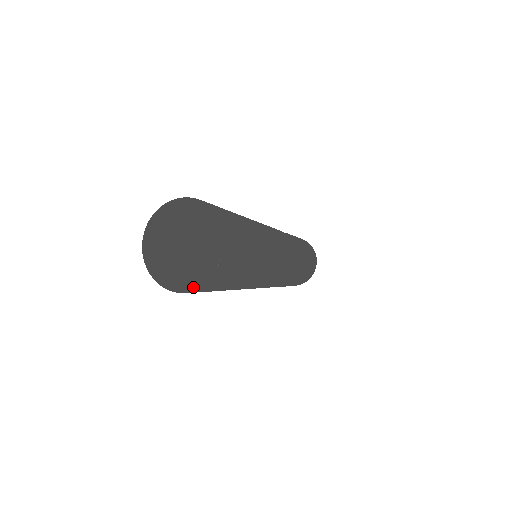
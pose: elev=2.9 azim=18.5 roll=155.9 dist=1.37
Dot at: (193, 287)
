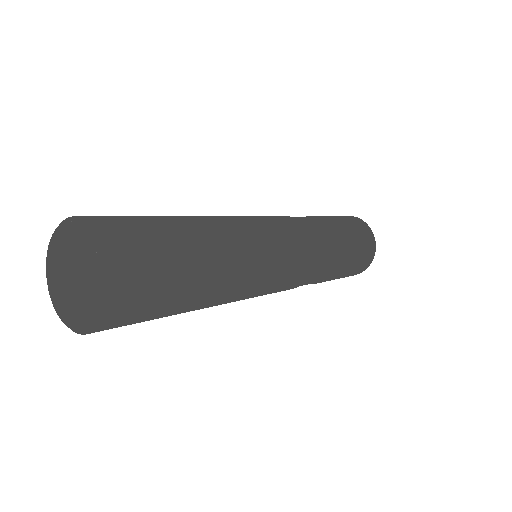
Dot at: (78, 330)
